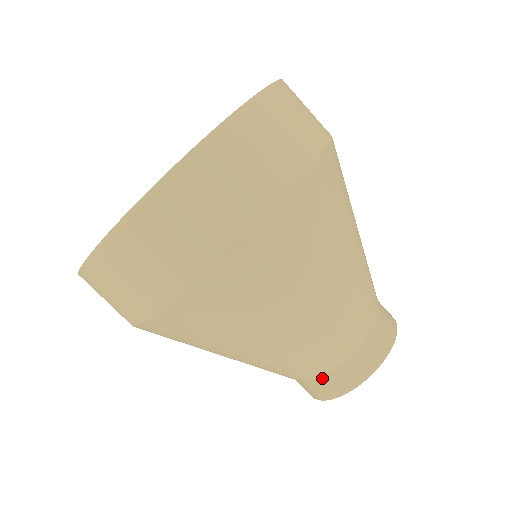
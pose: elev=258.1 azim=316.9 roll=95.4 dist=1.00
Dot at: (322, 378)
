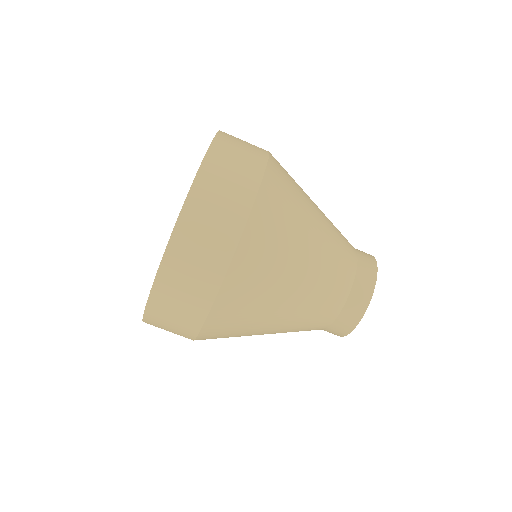
Dot at: (354, 287)
